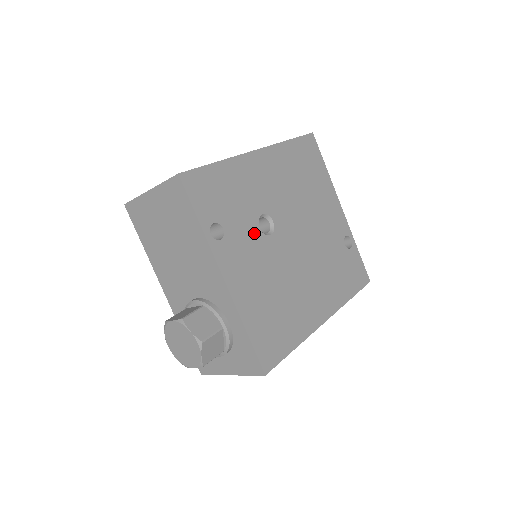
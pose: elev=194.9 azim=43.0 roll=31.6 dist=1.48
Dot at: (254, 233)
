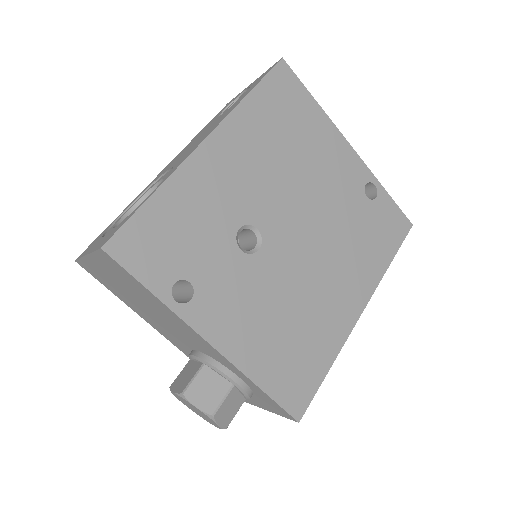
Dot at: (235, 261)
